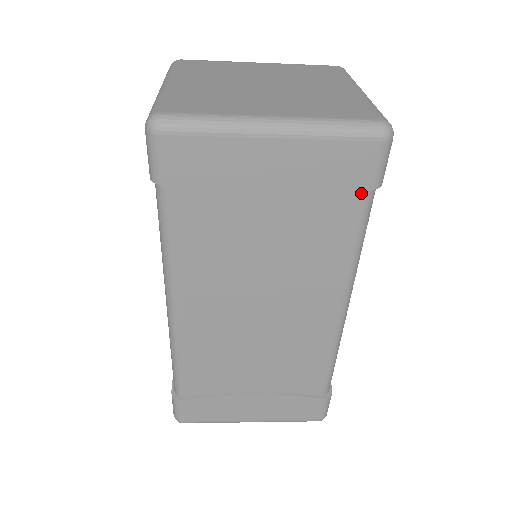
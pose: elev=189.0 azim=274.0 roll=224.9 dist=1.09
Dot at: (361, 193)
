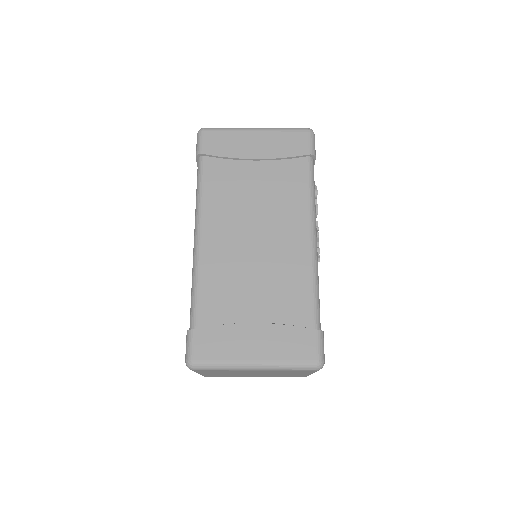
Dot at: (305, 158)
